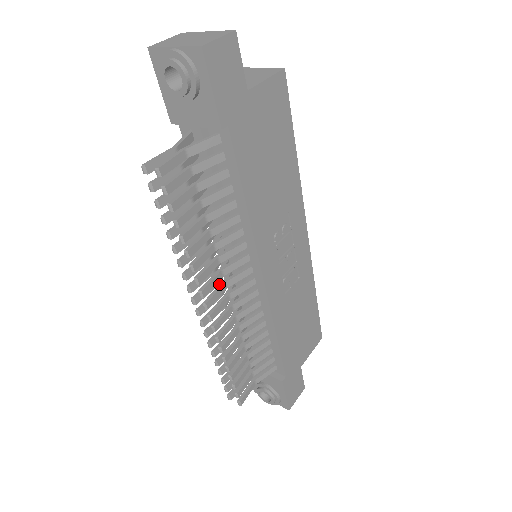
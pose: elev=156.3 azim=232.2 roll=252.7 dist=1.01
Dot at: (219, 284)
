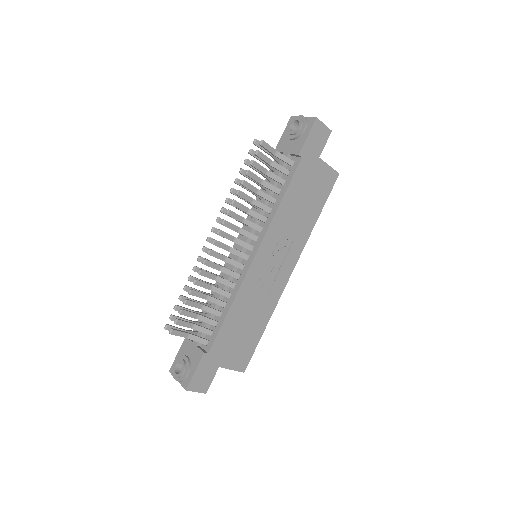
Dot at: occluded
